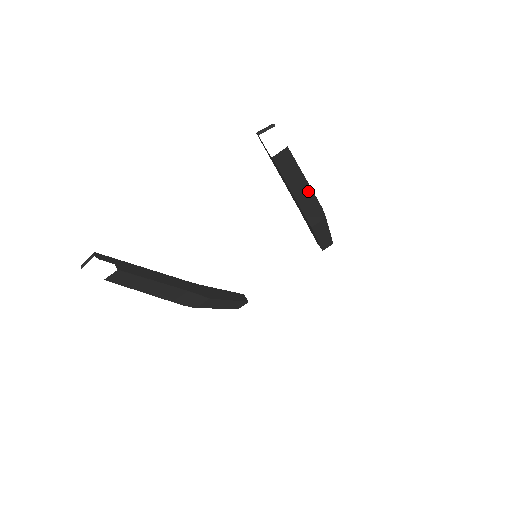
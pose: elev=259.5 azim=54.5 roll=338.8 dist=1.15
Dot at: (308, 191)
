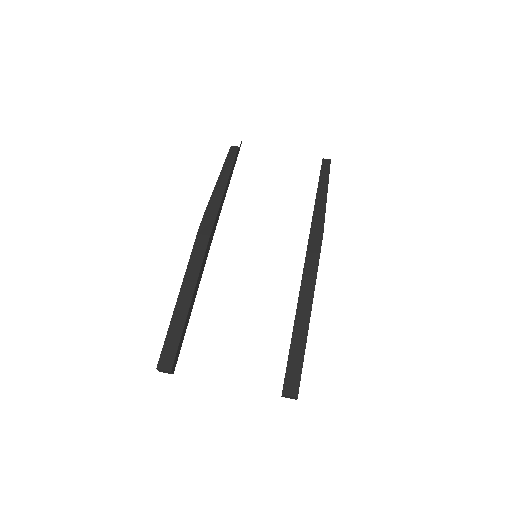
Dot at: (324, 203)
